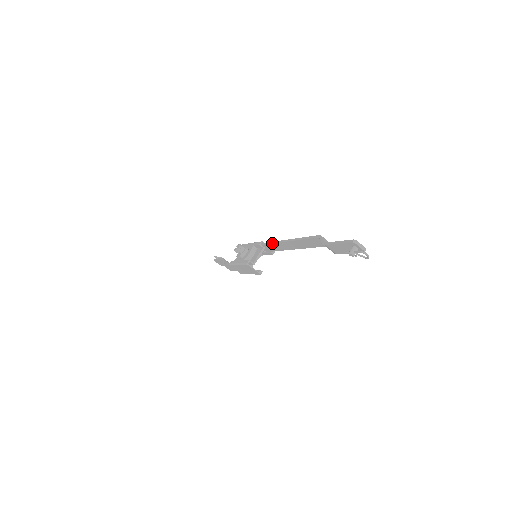
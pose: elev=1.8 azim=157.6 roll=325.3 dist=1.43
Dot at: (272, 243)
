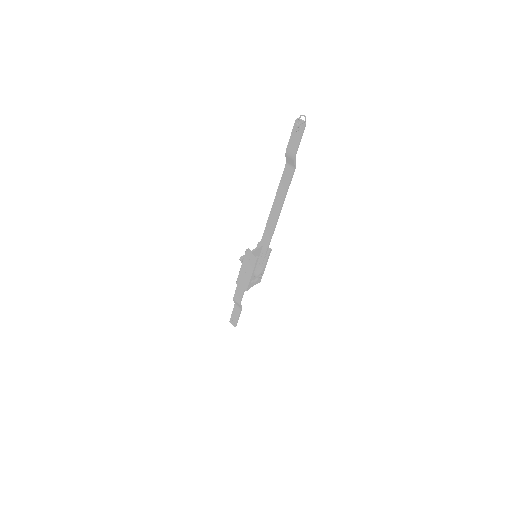
Dot at: occluded
